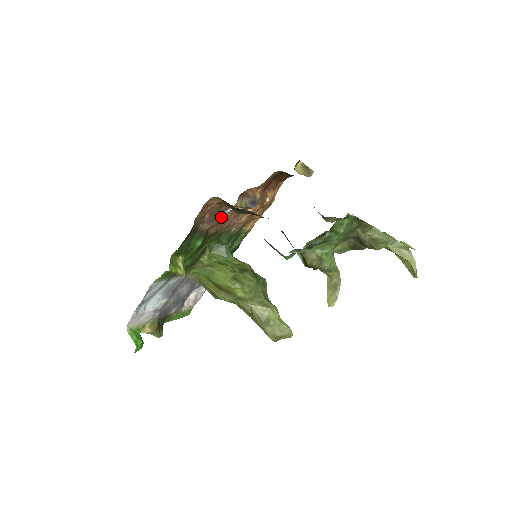
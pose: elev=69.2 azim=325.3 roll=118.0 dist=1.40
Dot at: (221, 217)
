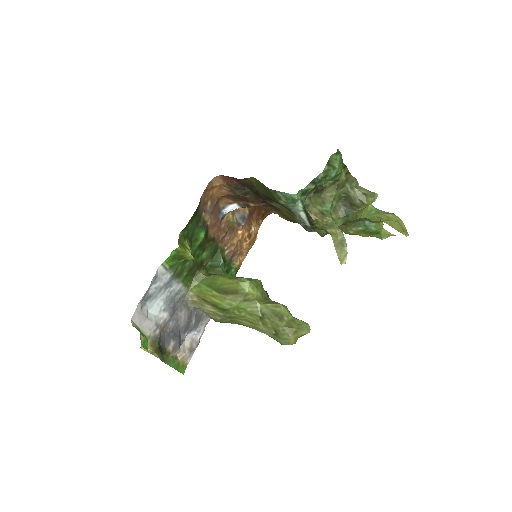
Dot at: (219, 218)
